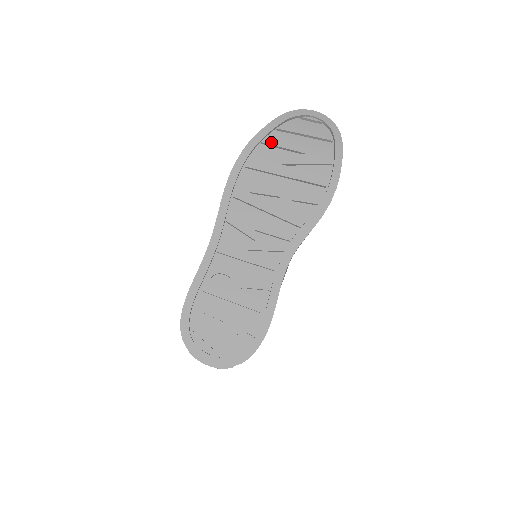
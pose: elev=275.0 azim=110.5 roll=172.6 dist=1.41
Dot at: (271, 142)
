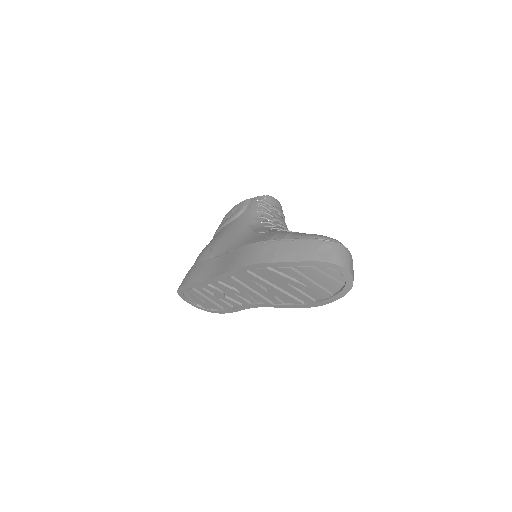
Dot at: (286, 271)
